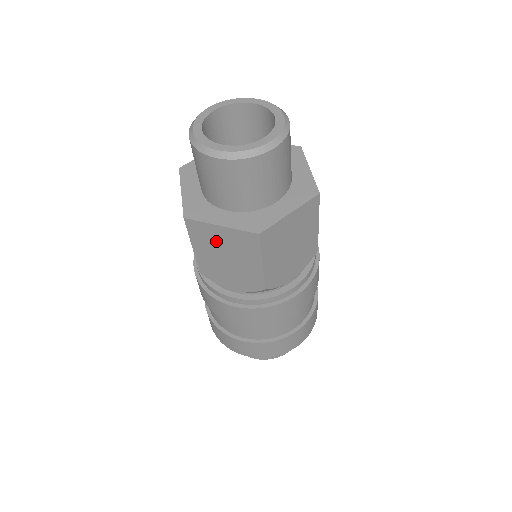
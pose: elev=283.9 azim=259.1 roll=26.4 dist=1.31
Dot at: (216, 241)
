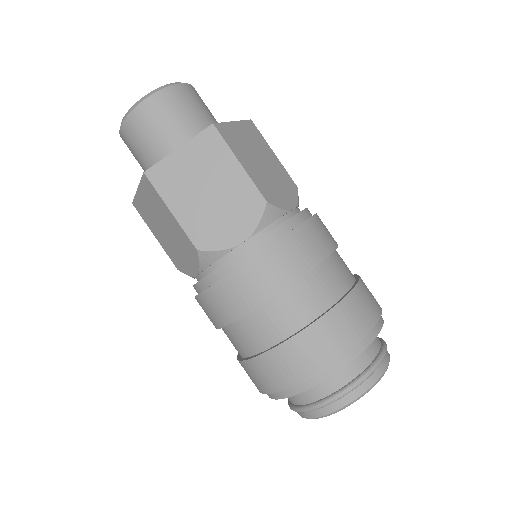
Dot at: (185, 175)
